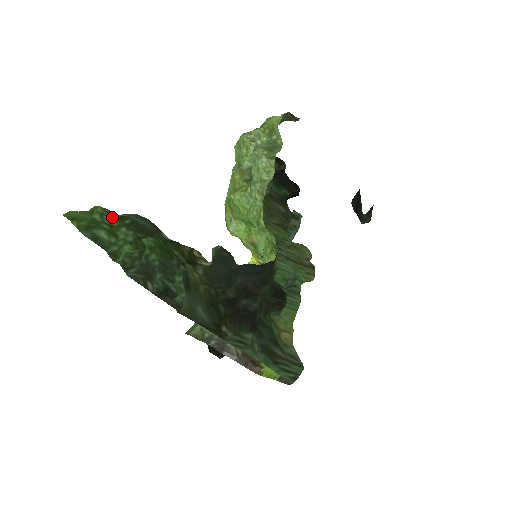
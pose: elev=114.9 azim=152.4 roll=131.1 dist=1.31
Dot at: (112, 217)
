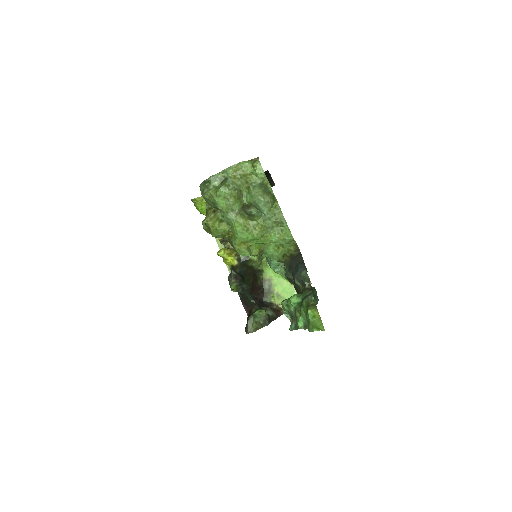
Dot at: occluded
